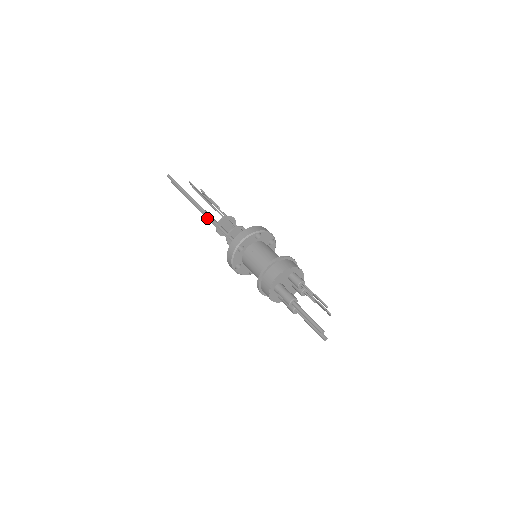
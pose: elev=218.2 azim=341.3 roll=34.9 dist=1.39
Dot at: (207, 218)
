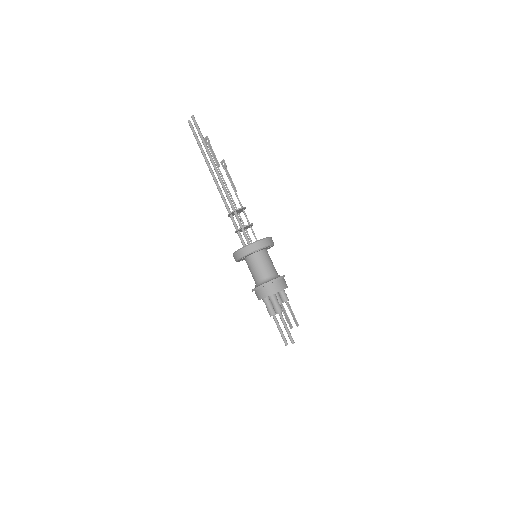
Dot at: (219, 190)
